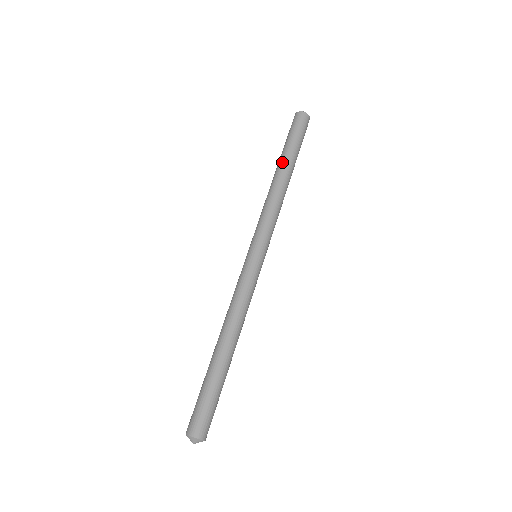
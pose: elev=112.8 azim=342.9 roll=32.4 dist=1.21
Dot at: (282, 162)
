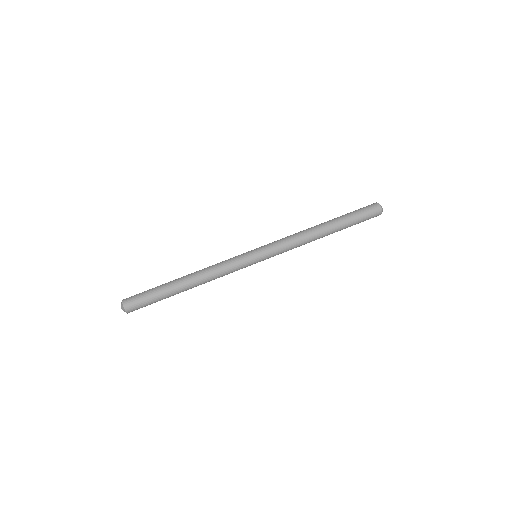
Dot at: (332, 222)
